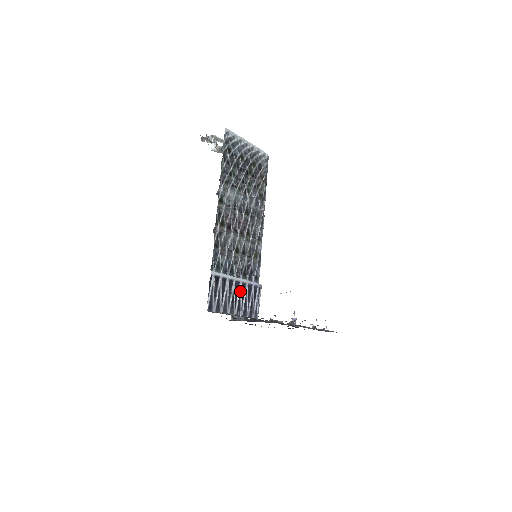
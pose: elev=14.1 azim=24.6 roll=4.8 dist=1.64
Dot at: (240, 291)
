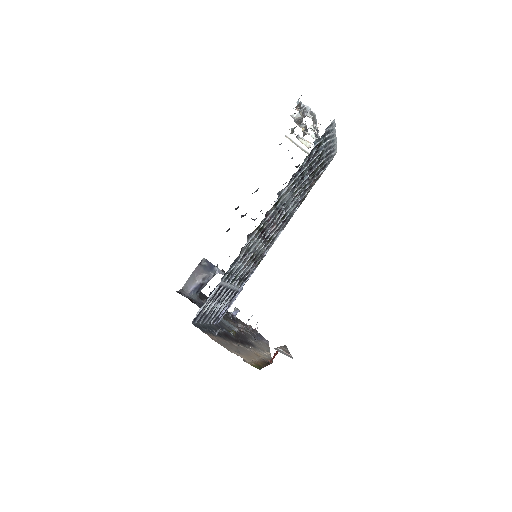
Dot at: (227, 298)
